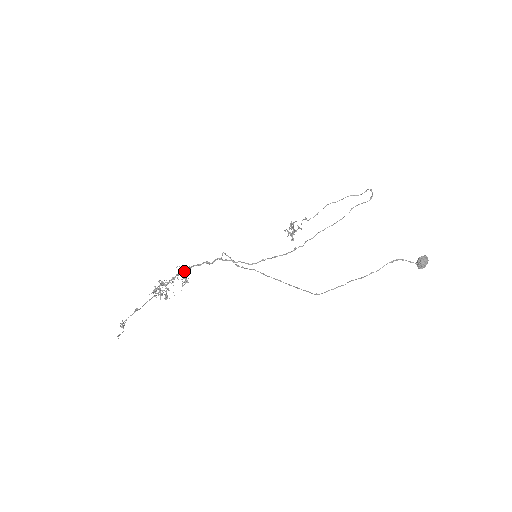
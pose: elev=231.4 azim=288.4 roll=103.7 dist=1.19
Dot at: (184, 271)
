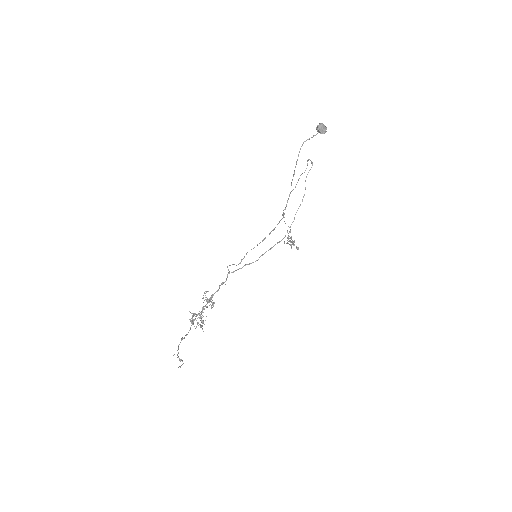
Dot at: (209, 300)
